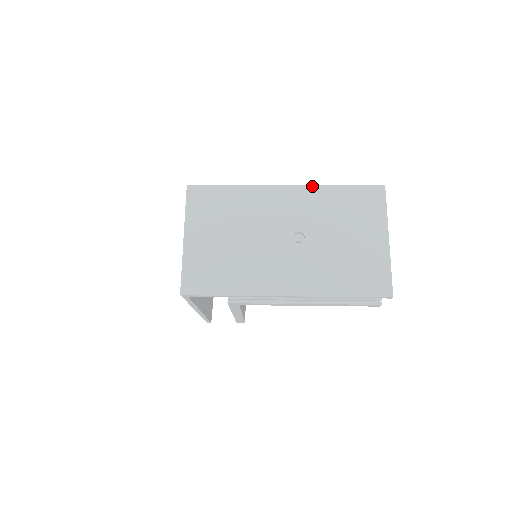
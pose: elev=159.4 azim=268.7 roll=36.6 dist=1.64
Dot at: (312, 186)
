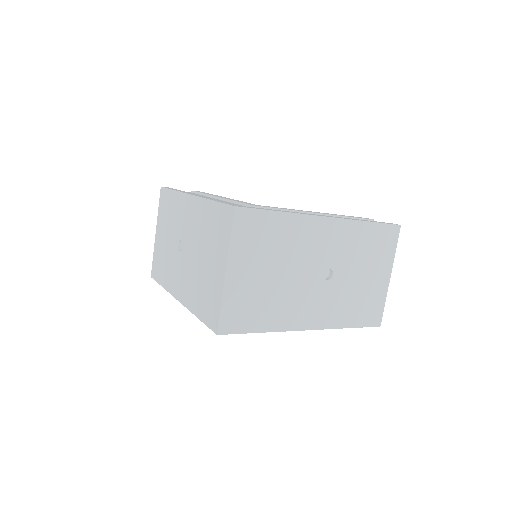
Dot at: (349, 220)
